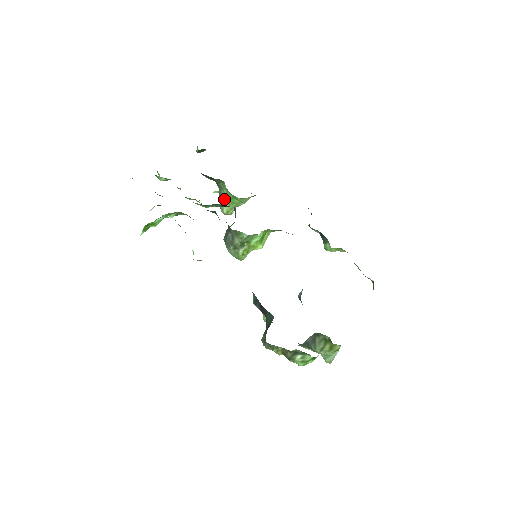
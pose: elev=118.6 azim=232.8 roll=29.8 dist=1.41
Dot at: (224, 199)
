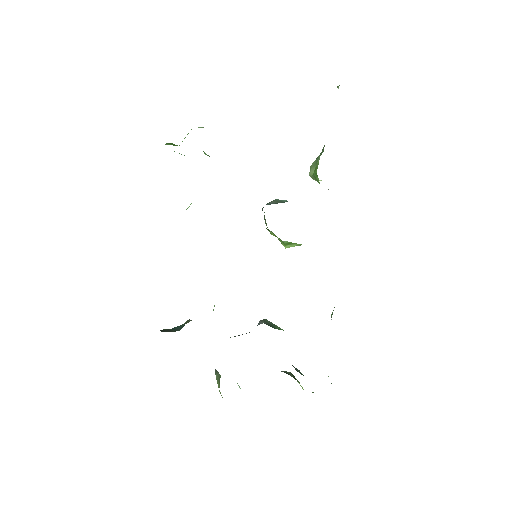
Dot at: (316, 163)
